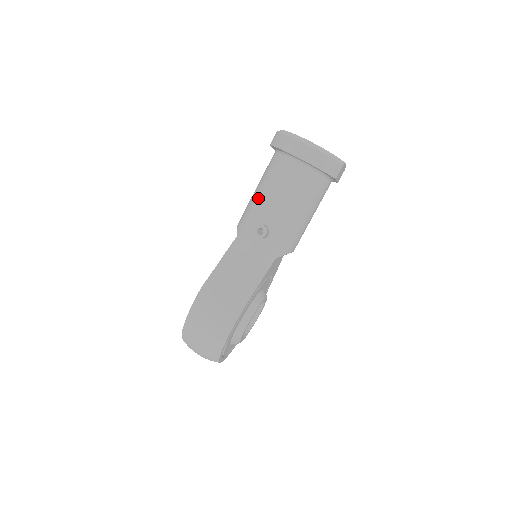
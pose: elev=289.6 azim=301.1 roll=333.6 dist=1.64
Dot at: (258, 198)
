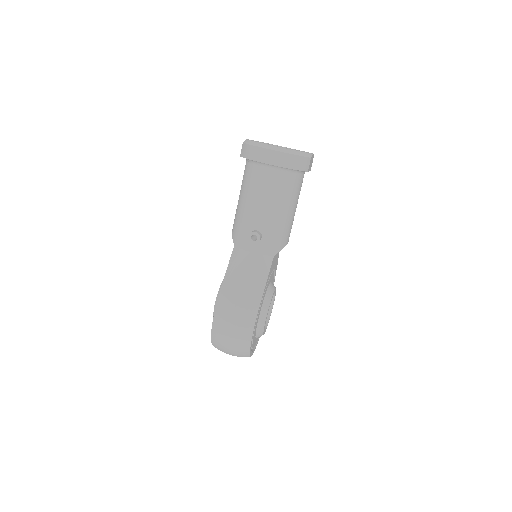
Dot at: (243, 207)
